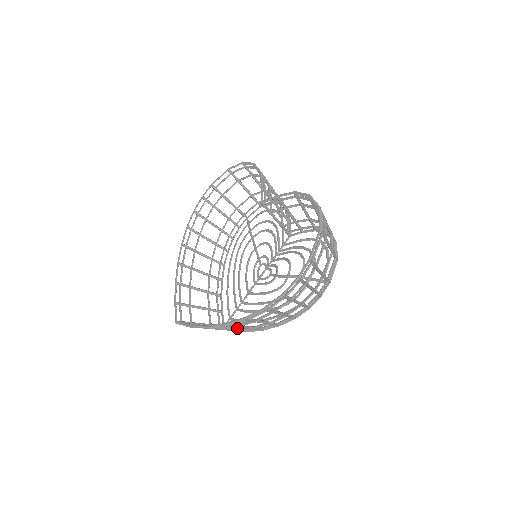
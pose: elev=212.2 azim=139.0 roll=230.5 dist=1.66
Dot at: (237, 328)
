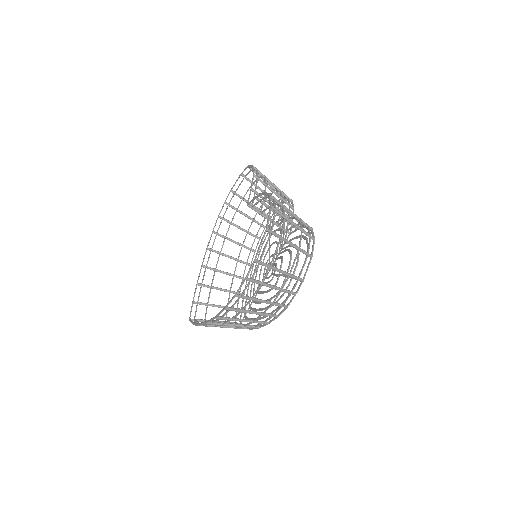
Dot at: occluded
